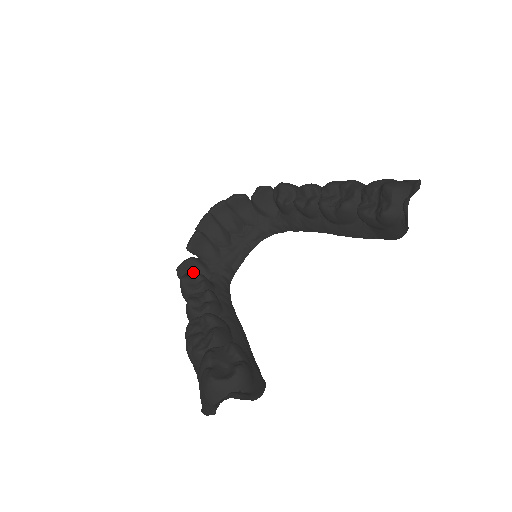
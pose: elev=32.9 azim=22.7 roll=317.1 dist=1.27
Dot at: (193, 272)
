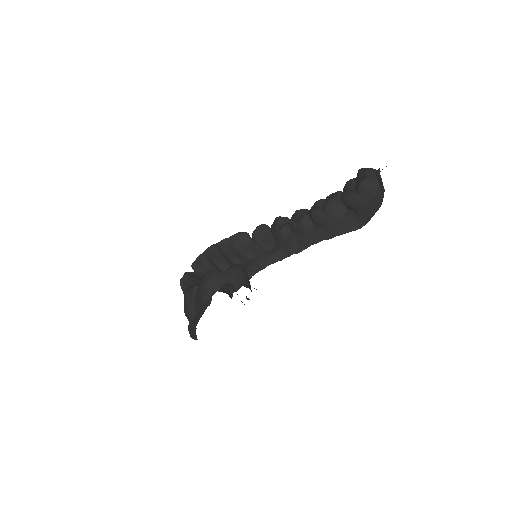
Dot at: occluded
